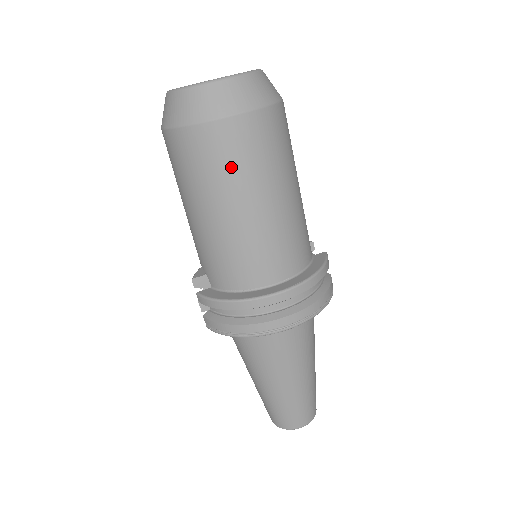
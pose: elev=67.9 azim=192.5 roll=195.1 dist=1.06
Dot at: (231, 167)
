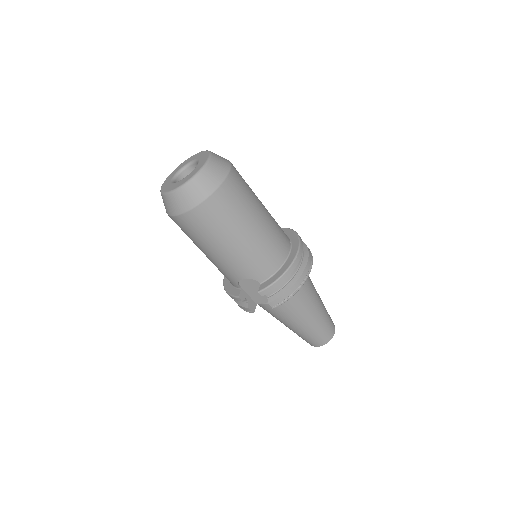
Dot at: (242, 201)
